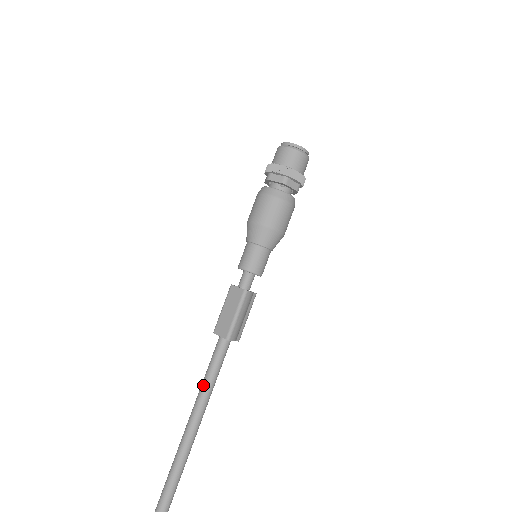
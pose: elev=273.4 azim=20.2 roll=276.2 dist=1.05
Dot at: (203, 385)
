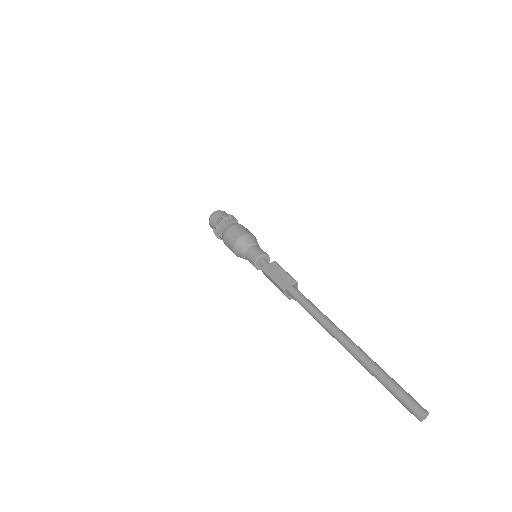
Dot at: (315, 310)
